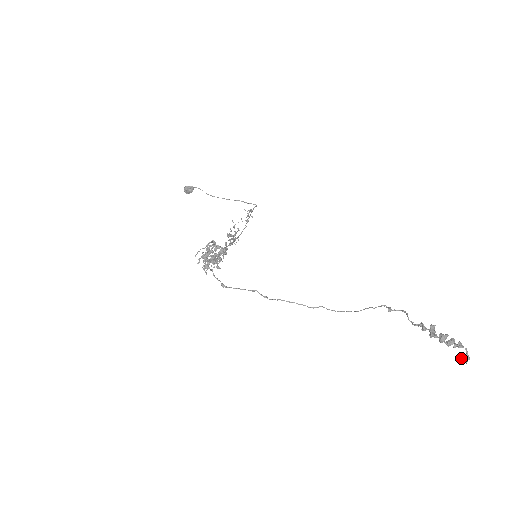
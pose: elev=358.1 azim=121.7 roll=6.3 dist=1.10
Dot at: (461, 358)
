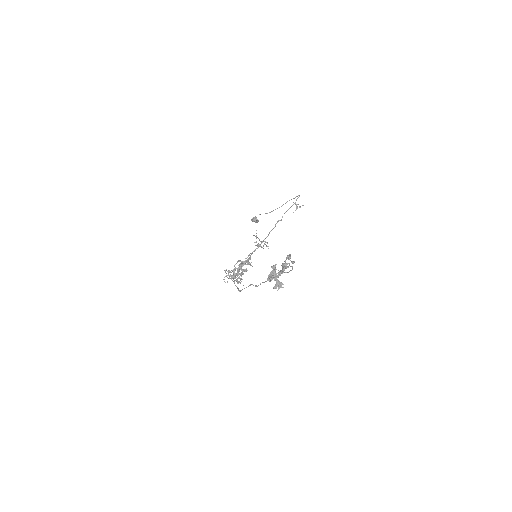
Dot at: (273, 288)
